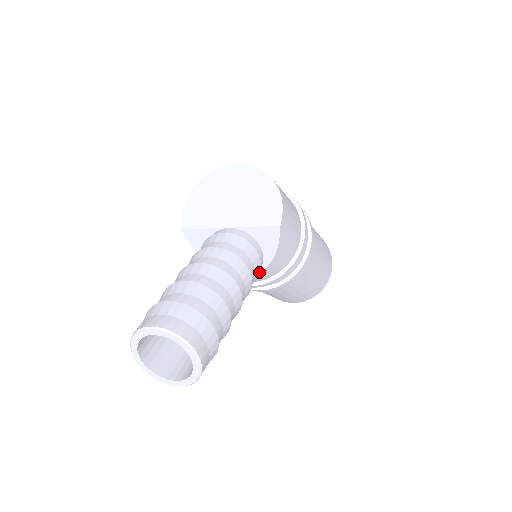
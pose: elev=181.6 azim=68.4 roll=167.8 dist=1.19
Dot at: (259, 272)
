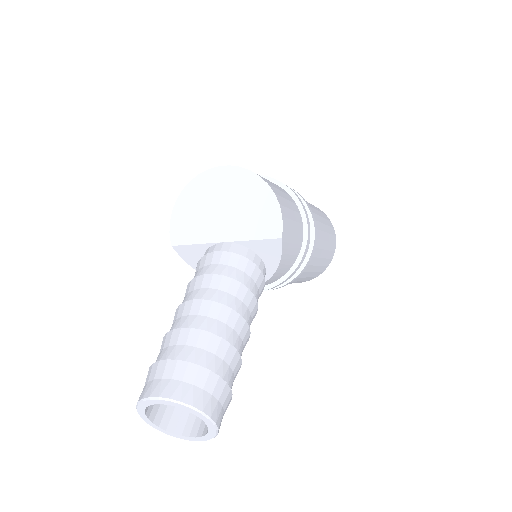
Dot at: (263, 287)
